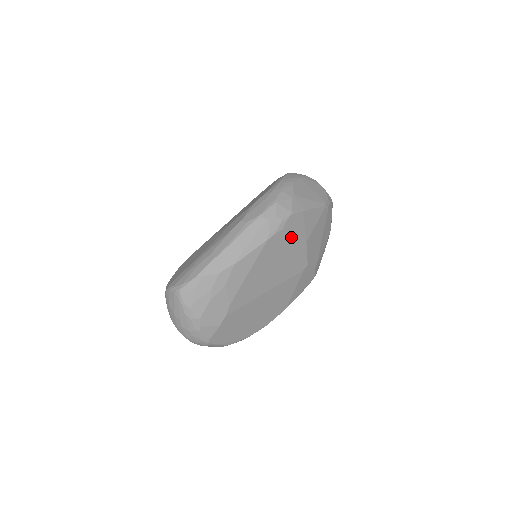
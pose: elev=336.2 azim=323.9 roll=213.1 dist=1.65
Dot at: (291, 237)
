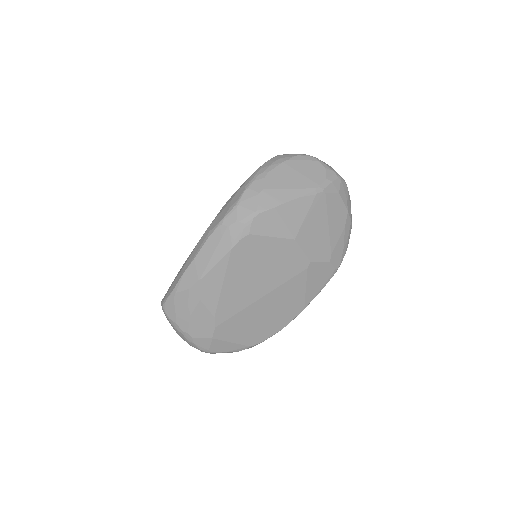
Dot at: (267, 239)
